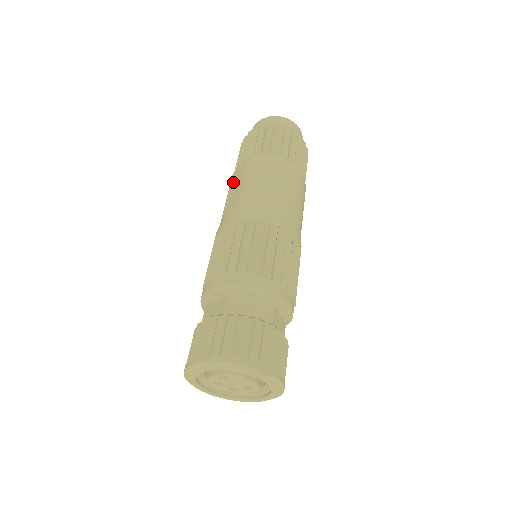
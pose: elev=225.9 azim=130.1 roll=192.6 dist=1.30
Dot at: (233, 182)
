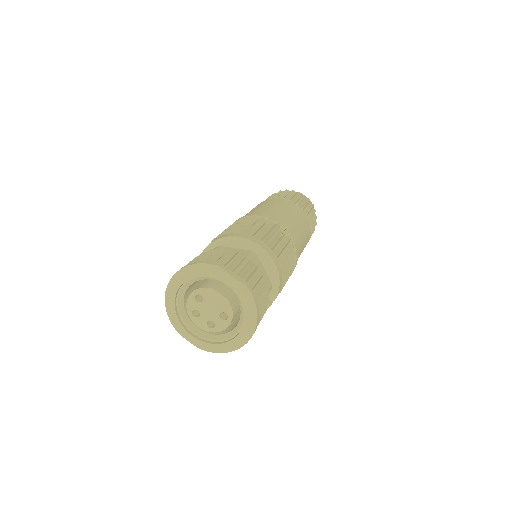
Dot at: occluded
